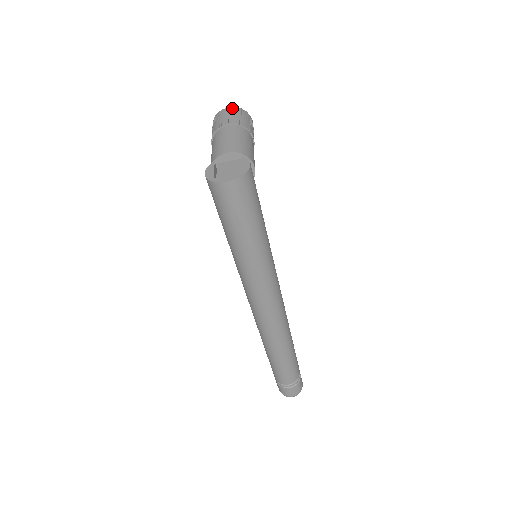
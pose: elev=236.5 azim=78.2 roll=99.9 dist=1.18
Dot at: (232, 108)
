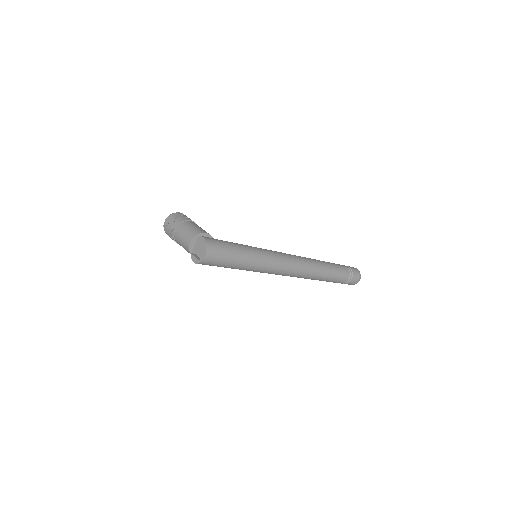
Dot at: (166, 221)
